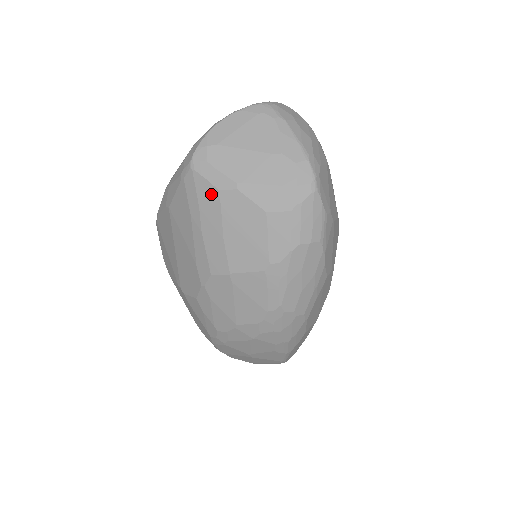
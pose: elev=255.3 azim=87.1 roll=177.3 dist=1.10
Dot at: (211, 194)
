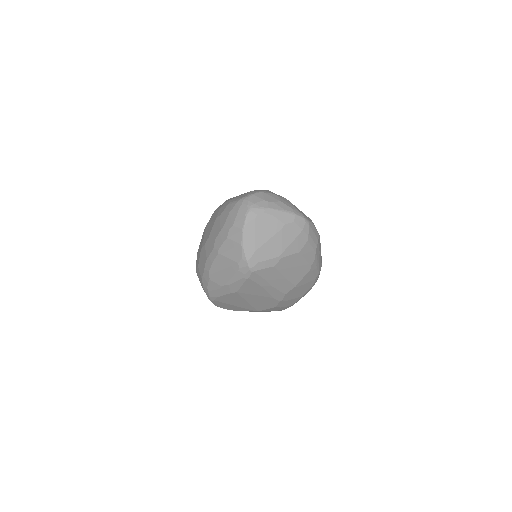
Dot at: (270, 271)
